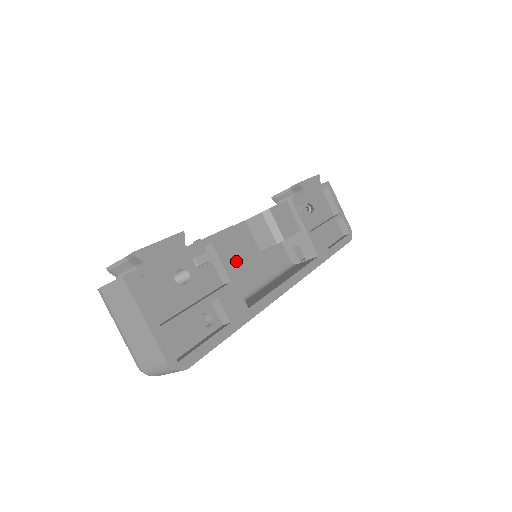
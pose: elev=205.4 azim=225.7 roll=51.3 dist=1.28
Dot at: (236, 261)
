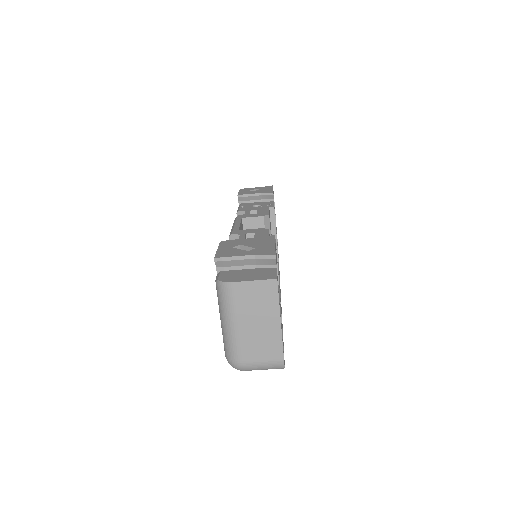
Dot at: occluded
